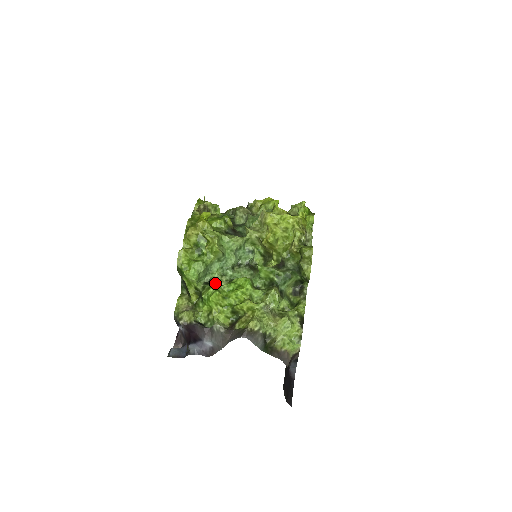
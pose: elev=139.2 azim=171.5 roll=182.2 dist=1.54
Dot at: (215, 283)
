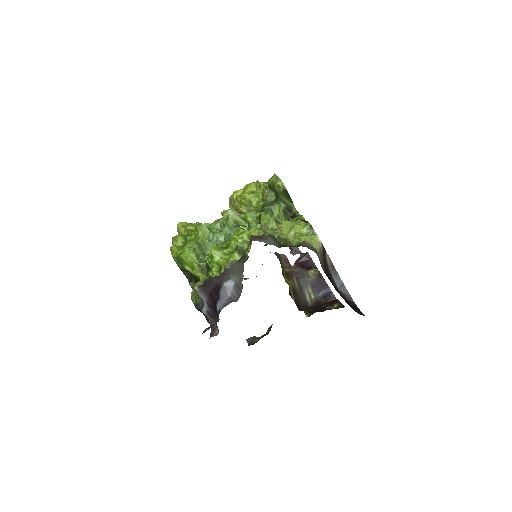
Dot at: occluded
